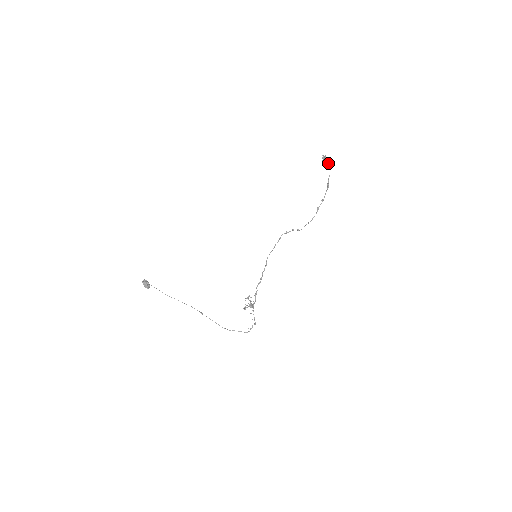
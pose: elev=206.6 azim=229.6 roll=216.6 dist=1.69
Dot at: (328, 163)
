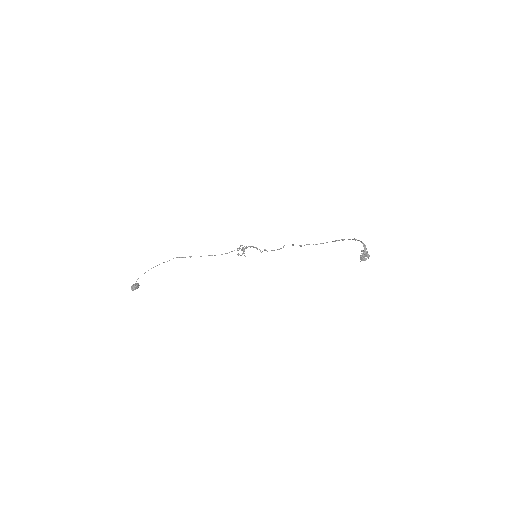
Dot at: occluded
